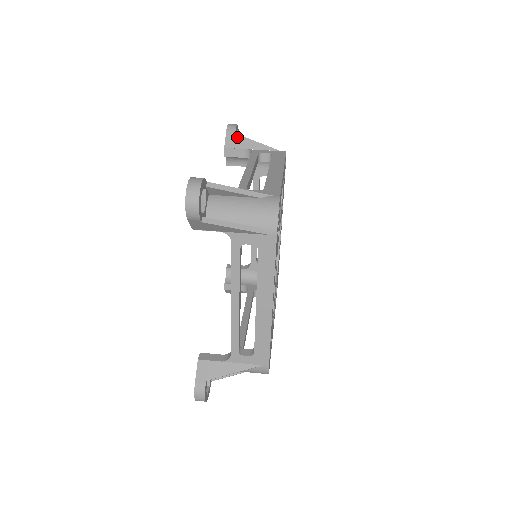
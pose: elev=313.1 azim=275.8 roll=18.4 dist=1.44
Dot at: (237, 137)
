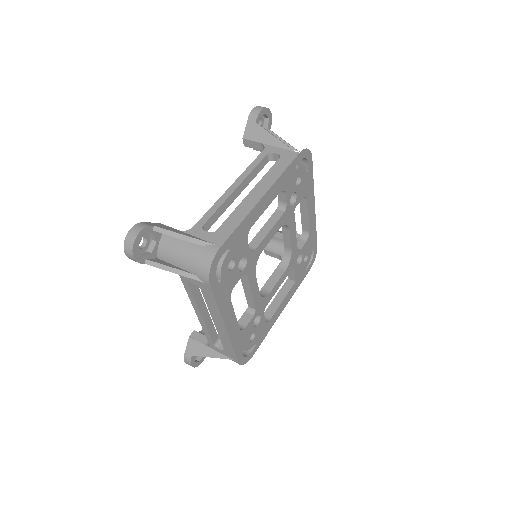
Dot at: (256, 127)
